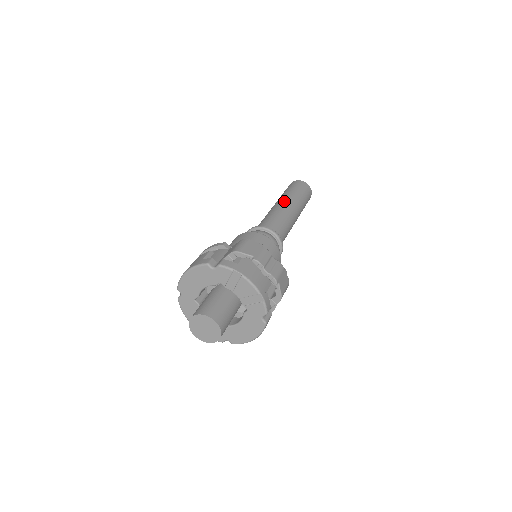
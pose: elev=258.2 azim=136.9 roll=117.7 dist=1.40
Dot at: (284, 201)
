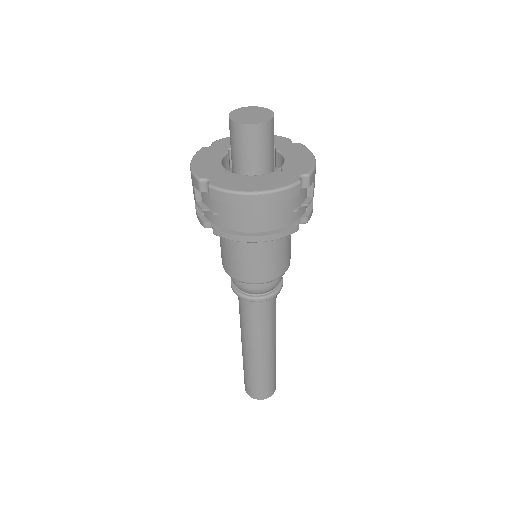
Dot at: occluded
